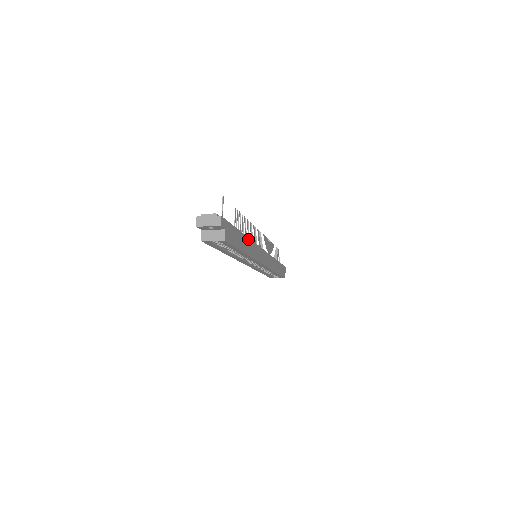
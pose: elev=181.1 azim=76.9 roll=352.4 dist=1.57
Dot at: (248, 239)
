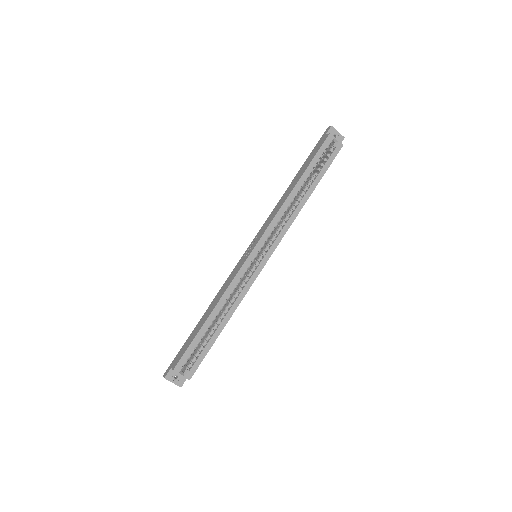
Dot at: occluded
